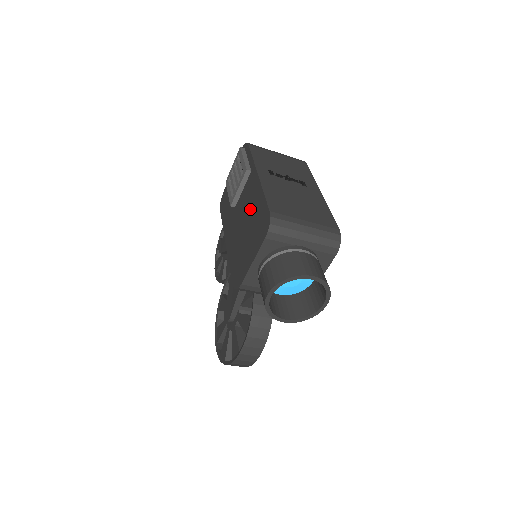
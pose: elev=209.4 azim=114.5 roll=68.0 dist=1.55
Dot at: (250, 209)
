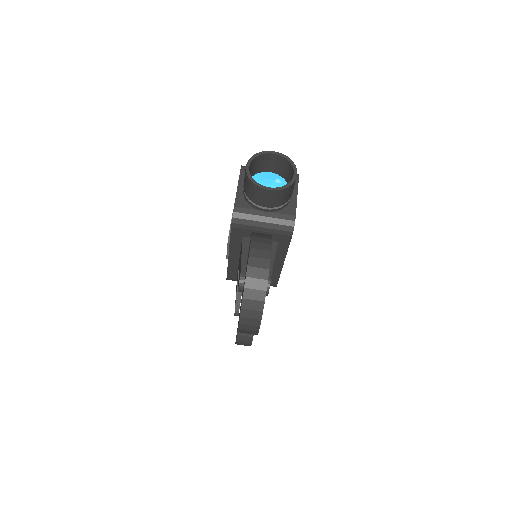
Dot at: occluded
